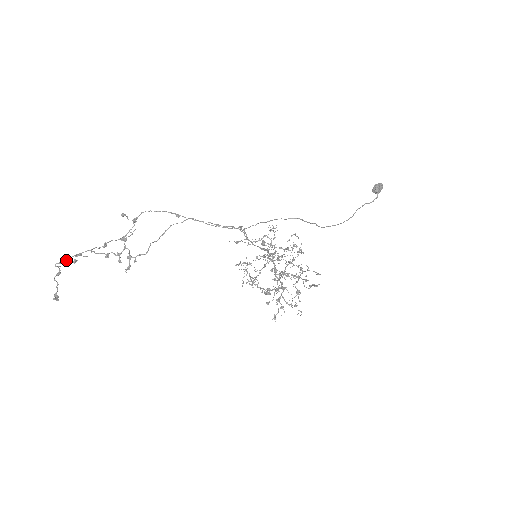
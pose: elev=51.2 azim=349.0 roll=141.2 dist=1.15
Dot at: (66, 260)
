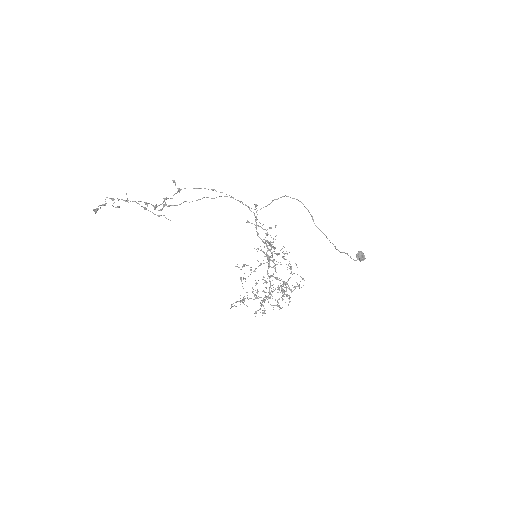
Dot at: occluded
